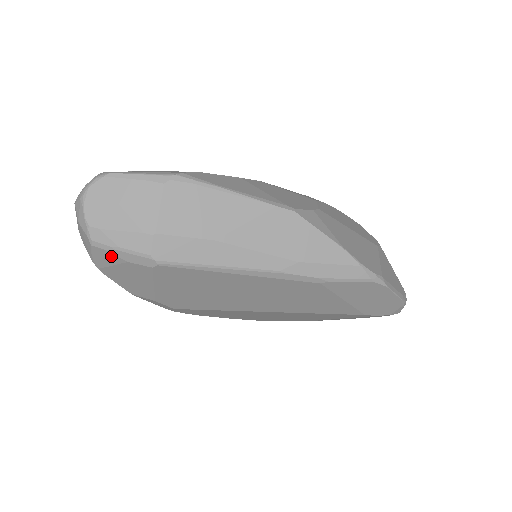
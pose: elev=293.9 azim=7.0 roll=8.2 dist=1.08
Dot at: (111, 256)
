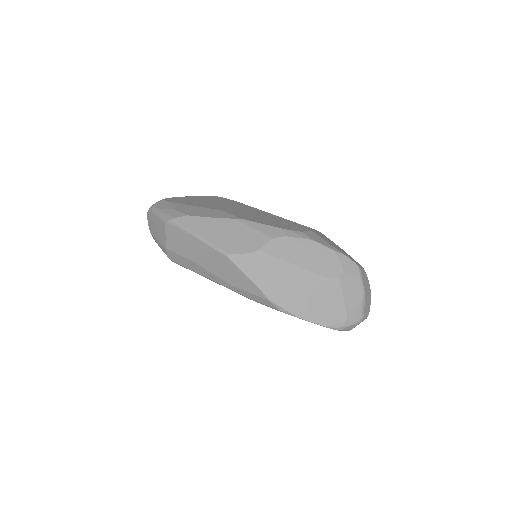
Dot at: occluded
